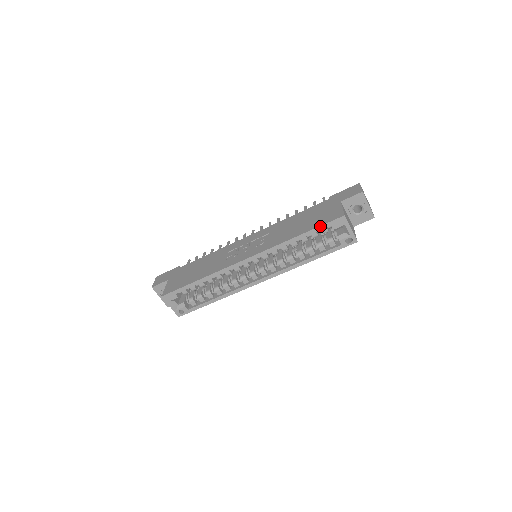
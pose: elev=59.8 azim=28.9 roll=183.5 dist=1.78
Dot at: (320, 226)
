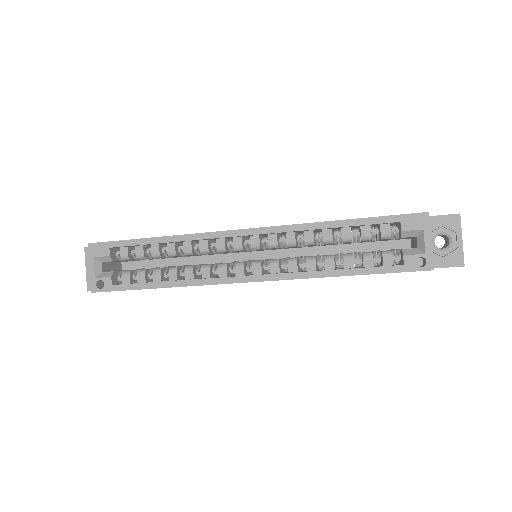
Dot at: (382, 216)
